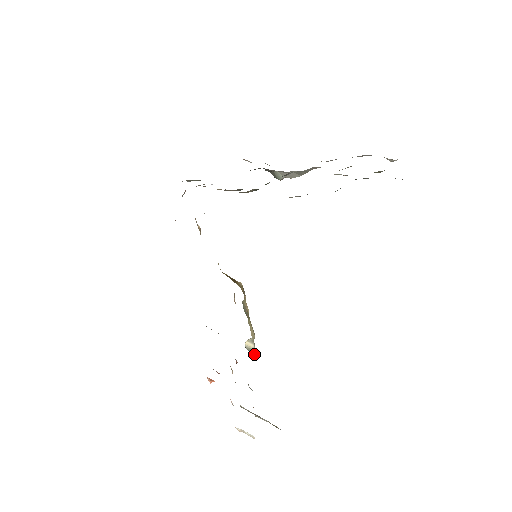
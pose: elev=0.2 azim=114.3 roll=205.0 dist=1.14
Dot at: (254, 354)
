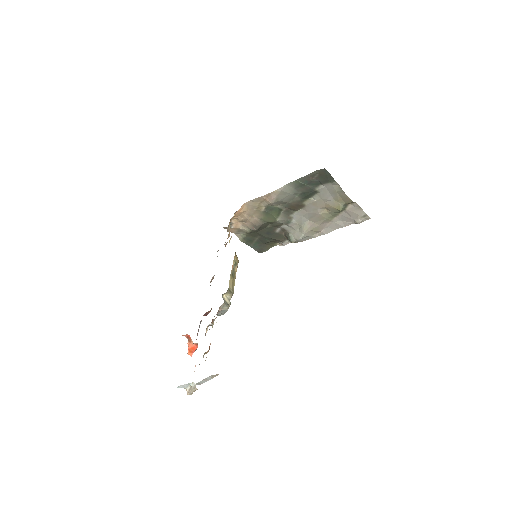
Dot at: (226, 302)
